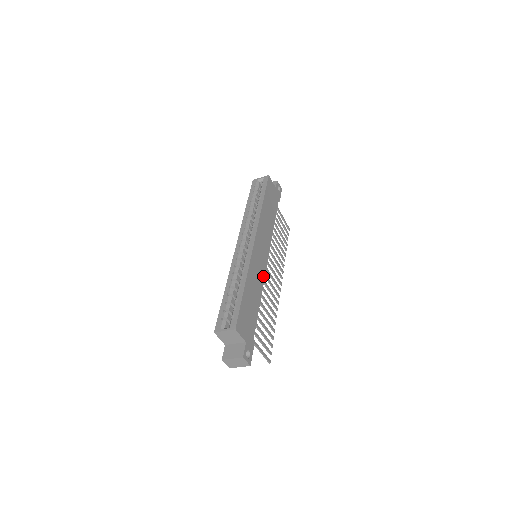
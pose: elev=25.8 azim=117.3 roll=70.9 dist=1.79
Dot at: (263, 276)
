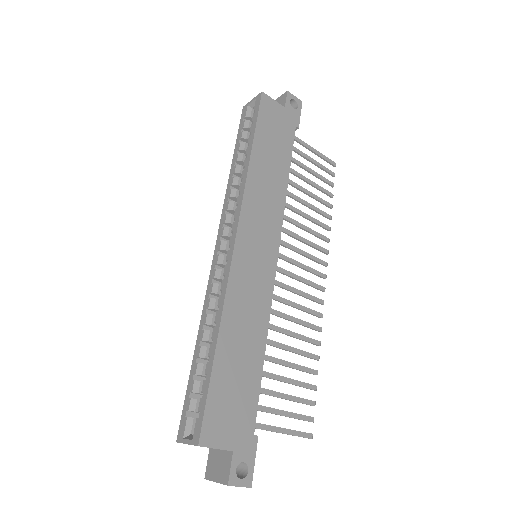
Dot at: (268, 295)
